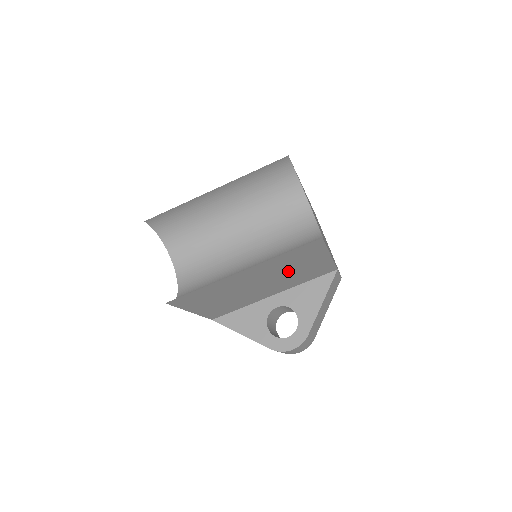
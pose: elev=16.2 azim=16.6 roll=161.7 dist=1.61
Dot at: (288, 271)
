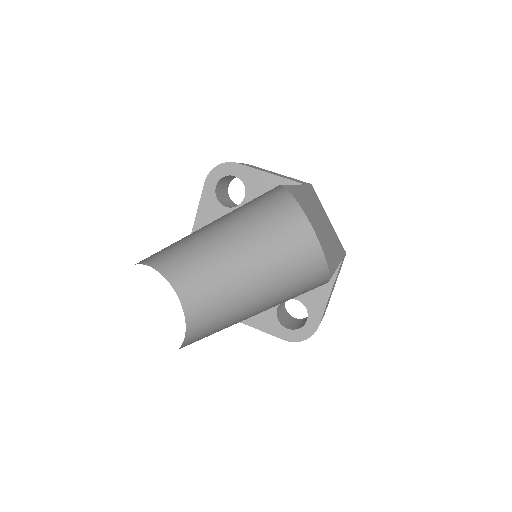
Dot at: occluded
